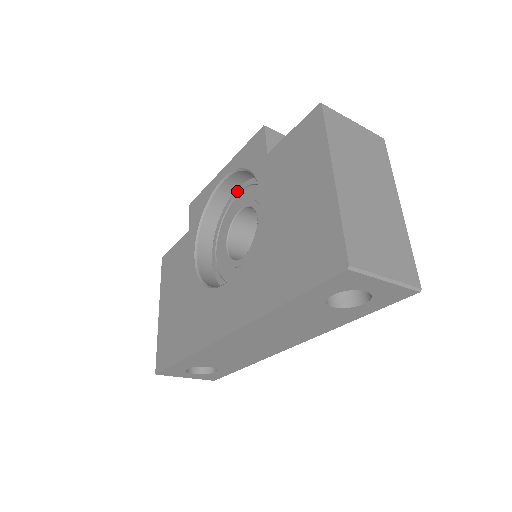
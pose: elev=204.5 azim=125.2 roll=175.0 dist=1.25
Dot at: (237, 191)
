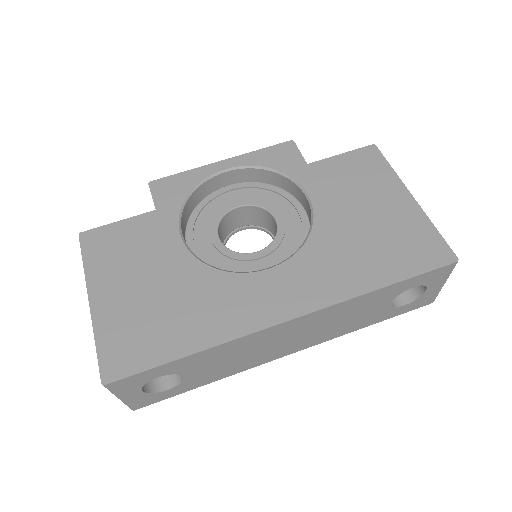
Dot at: (226, 188)
